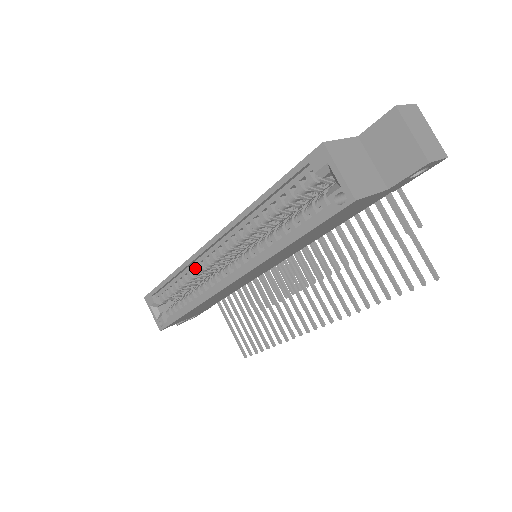
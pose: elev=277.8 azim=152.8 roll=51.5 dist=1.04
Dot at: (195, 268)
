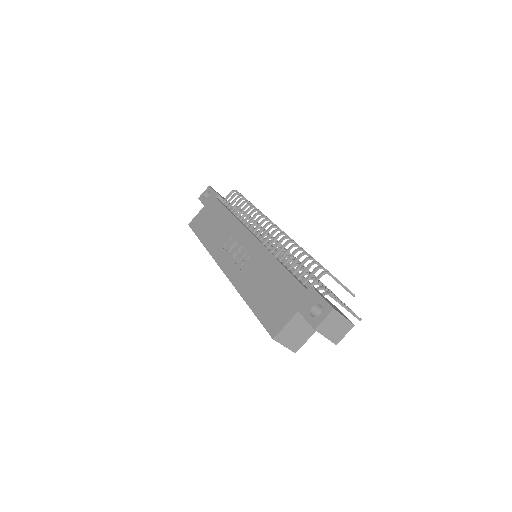
Dot at: occluded
